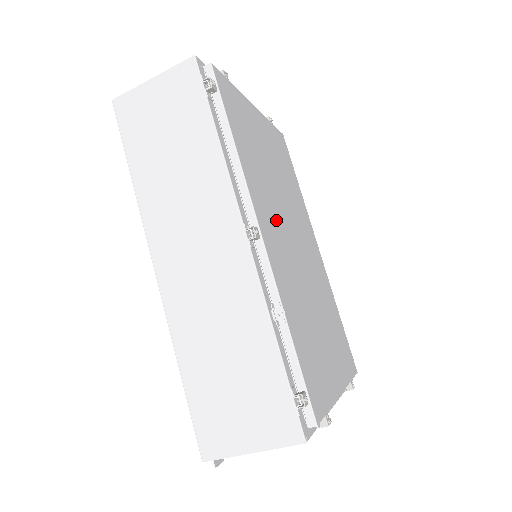
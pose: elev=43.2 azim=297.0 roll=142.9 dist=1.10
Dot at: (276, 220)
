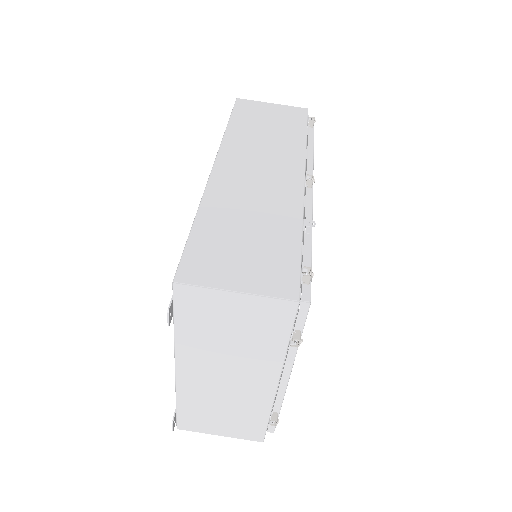
Dot at: occluded
